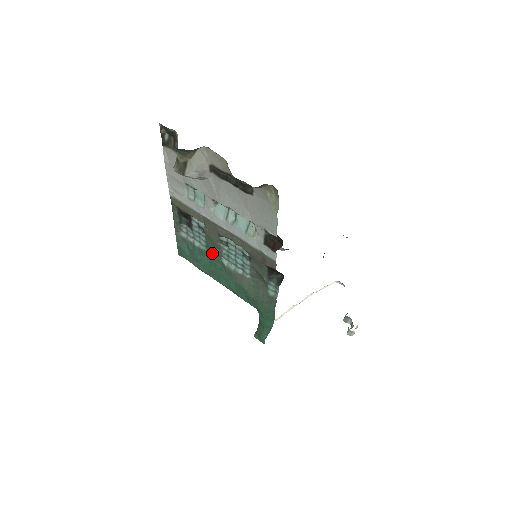
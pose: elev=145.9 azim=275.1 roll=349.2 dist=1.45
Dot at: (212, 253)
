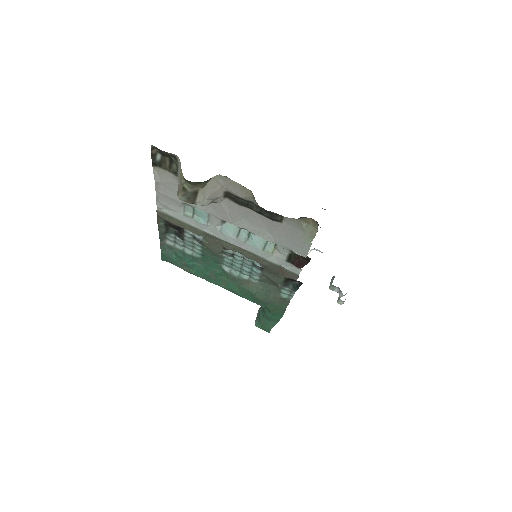
Dot at: (209, 260)
